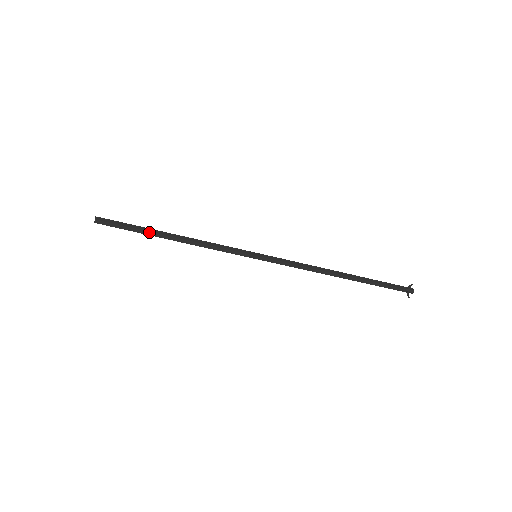
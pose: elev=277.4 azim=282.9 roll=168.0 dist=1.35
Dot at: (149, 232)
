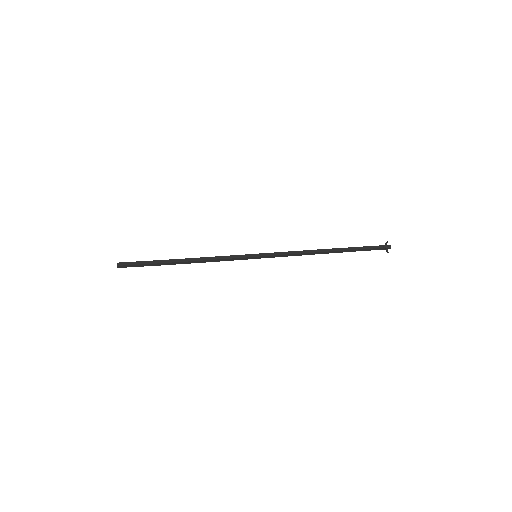
Dot at: (163, 260)
